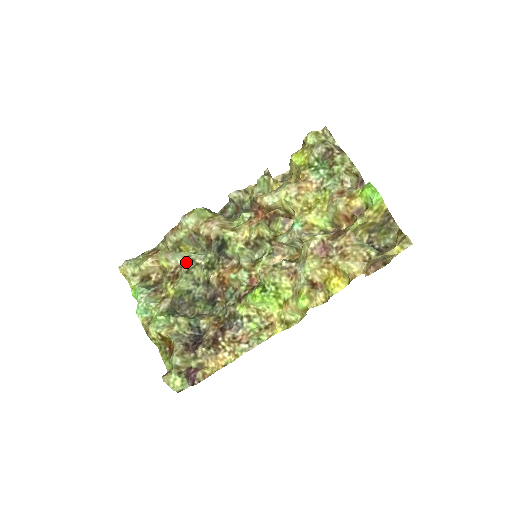
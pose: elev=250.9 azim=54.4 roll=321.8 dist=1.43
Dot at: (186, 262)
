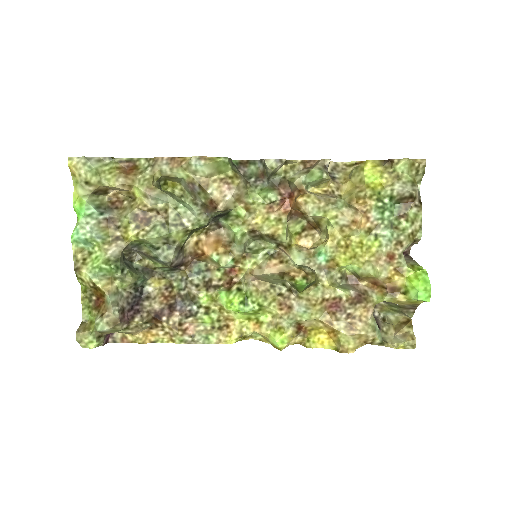
Dot at: (169, 212)
